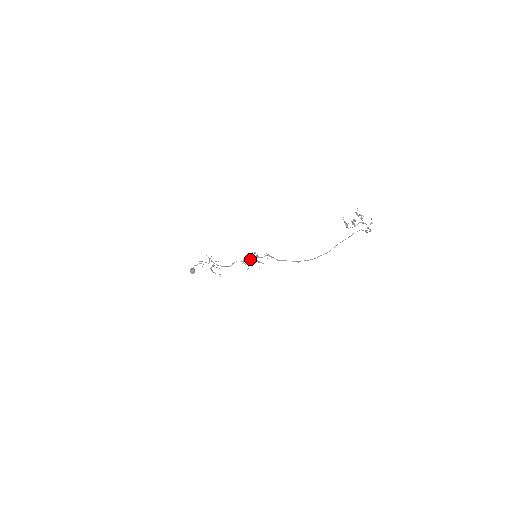
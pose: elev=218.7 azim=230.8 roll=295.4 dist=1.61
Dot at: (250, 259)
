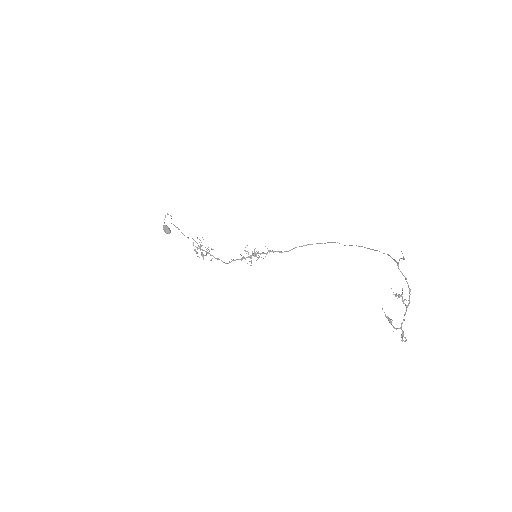
Dot at: (249, 257)
